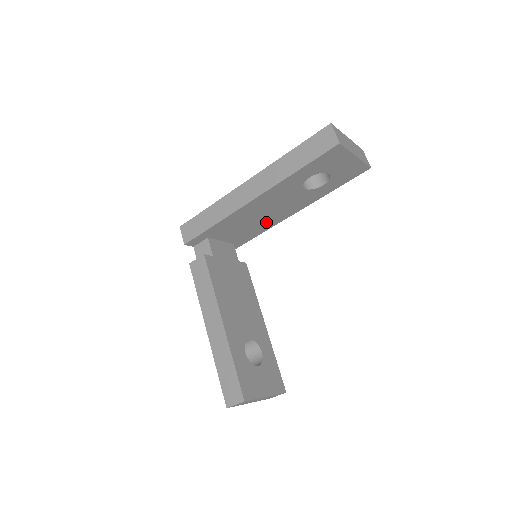
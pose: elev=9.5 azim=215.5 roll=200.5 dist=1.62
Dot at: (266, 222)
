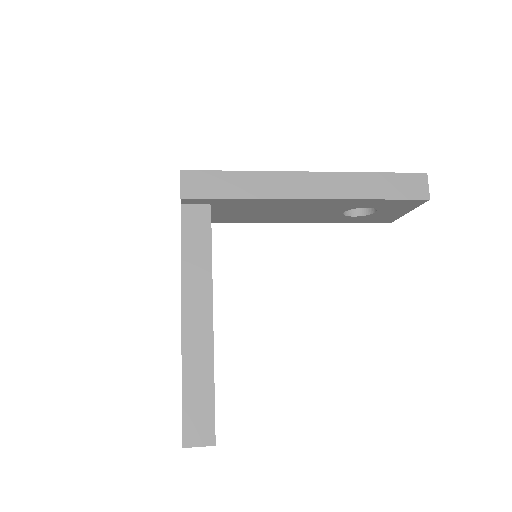
Dot at: (268, 217)
